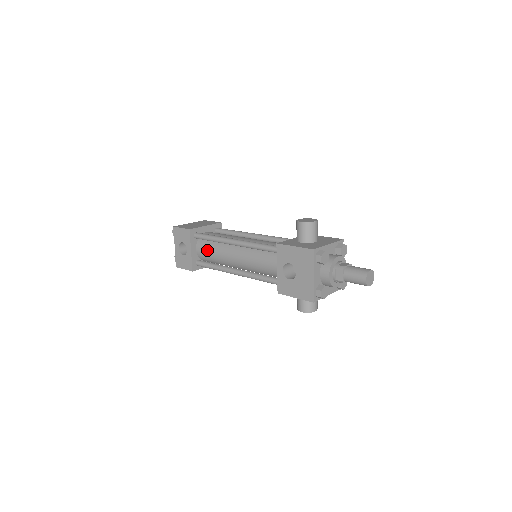
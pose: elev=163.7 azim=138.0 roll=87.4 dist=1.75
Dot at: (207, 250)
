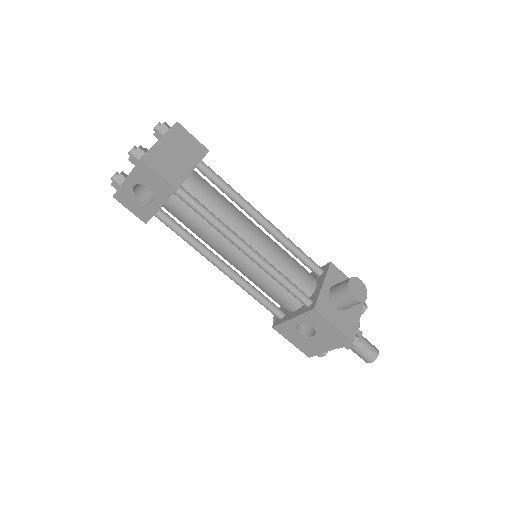
Dot at: (188, 219)
